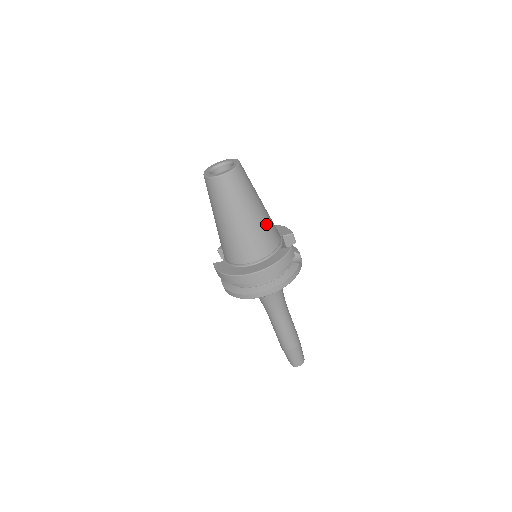
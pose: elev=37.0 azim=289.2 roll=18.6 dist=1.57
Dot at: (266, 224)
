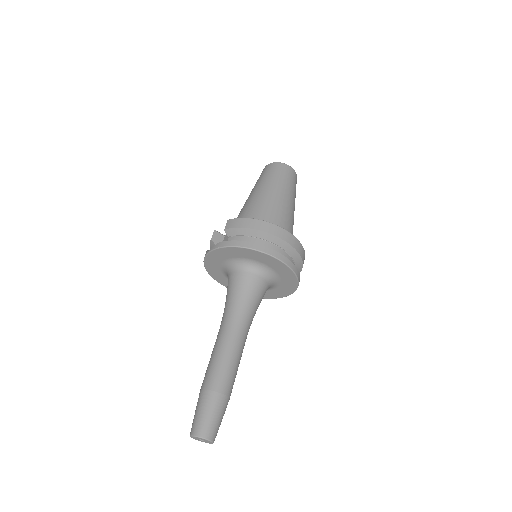
Dot at: occluded
